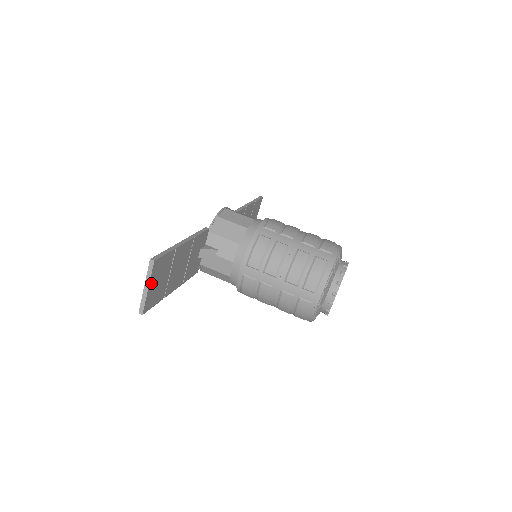
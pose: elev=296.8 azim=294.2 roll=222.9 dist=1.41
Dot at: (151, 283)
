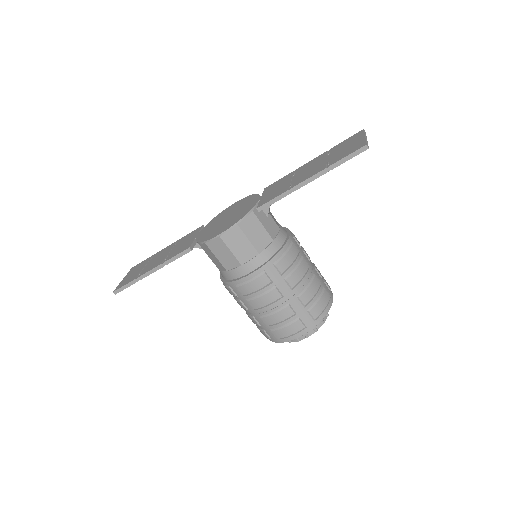
Dot at: occluded
